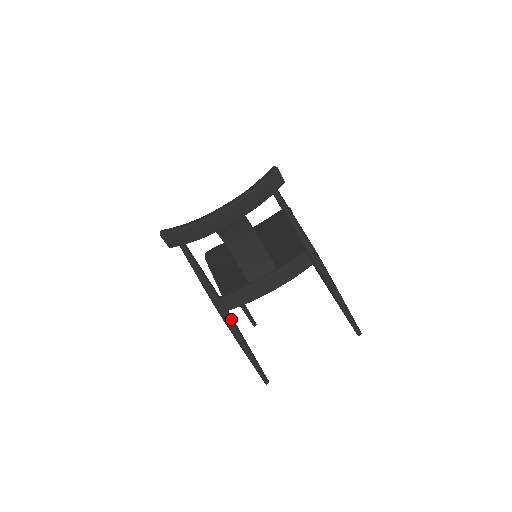
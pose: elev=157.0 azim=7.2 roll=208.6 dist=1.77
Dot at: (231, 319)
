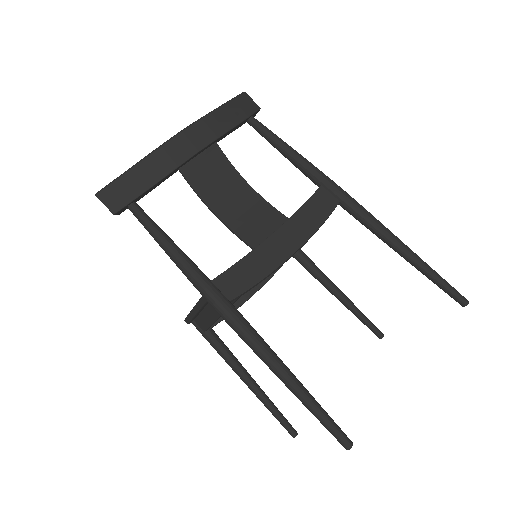
Dot at: (240, 315)
